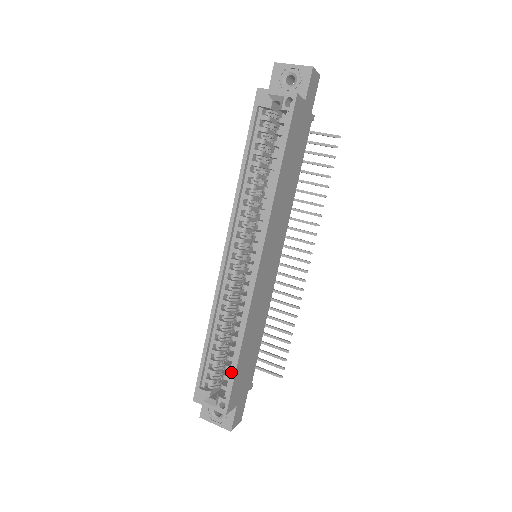
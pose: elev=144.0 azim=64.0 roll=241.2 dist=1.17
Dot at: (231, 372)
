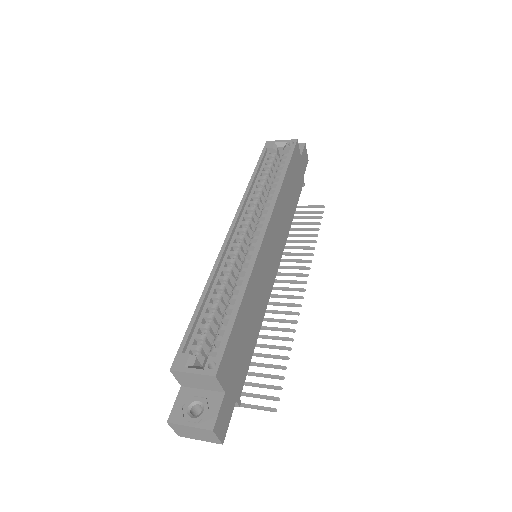
Dot at: (227, 330)
